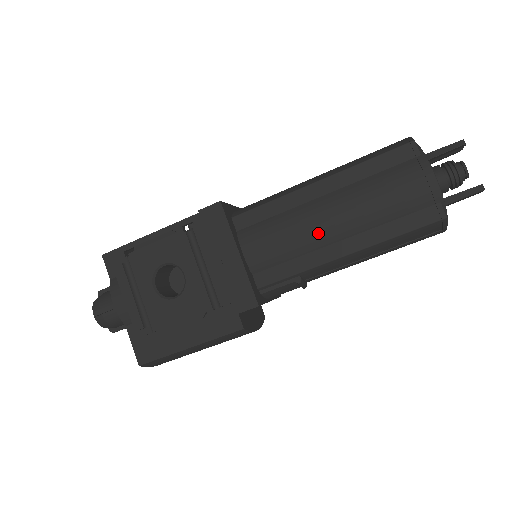
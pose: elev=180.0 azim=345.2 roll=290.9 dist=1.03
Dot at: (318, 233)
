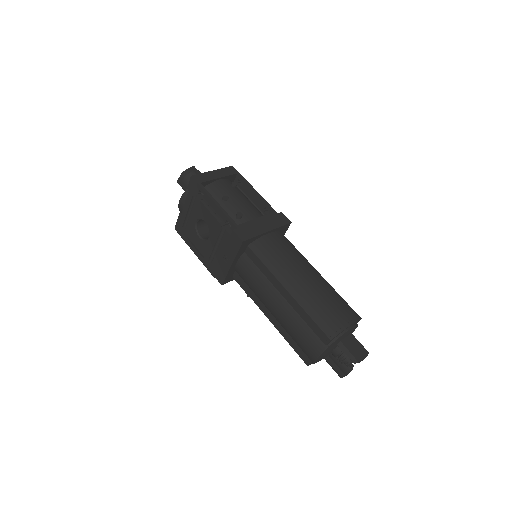
Dot at: (265, 302)
